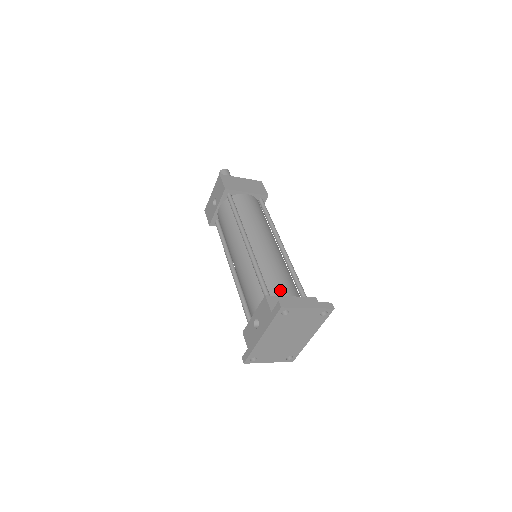
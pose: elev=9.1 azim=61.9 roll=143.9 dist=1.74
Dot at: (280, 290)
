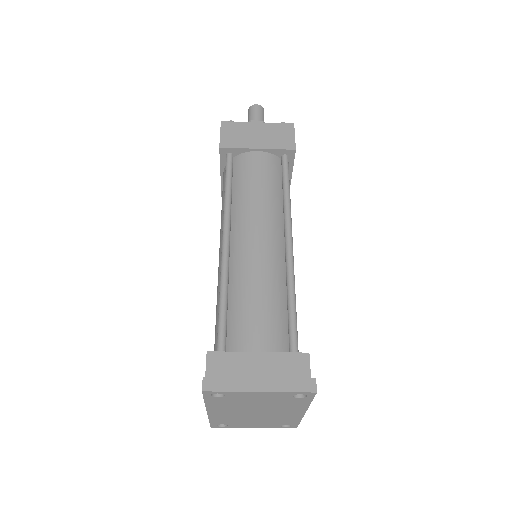
Dot at: (245, 337)
